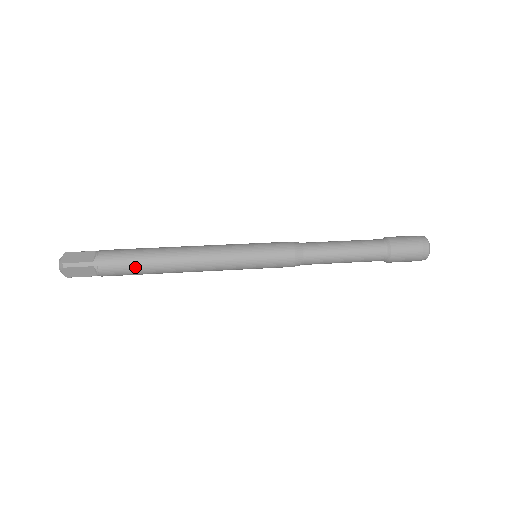
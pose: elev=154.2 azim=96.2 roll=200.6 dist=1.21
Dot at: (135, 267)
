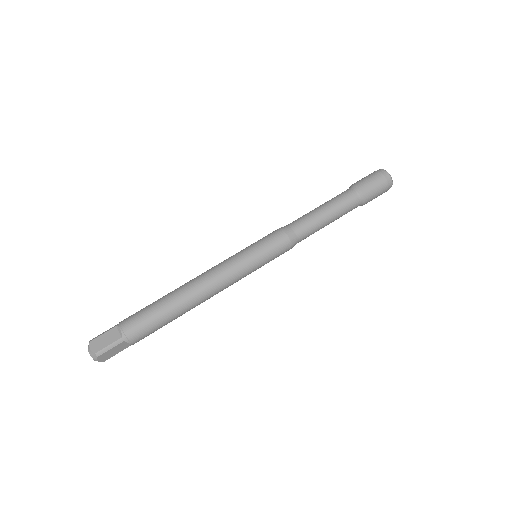
Dot at: occluded
